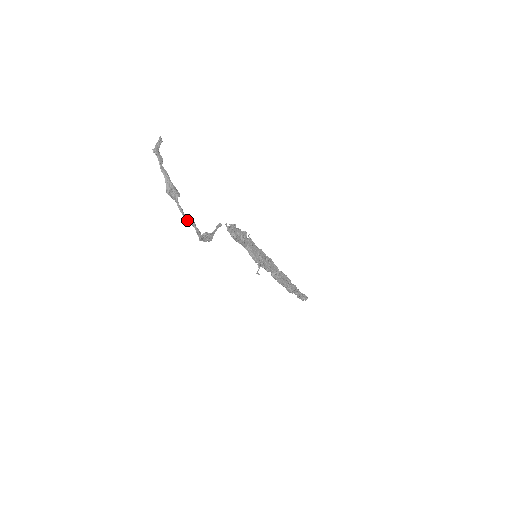
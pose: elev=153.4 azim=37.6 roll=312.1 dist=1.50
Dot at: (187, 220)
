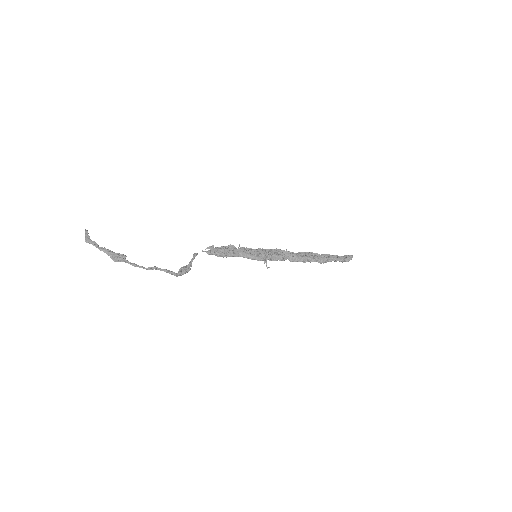
Dot at: (147, 269)
